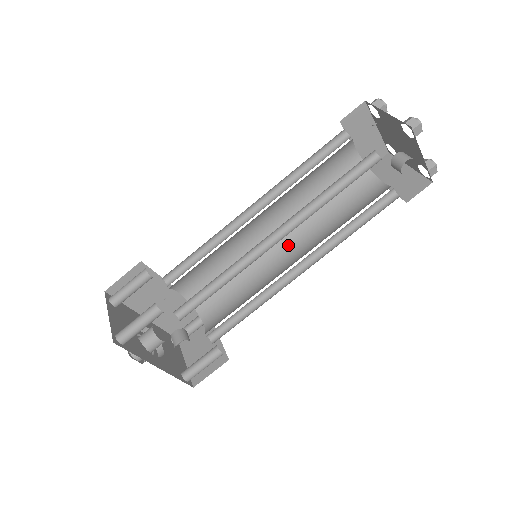
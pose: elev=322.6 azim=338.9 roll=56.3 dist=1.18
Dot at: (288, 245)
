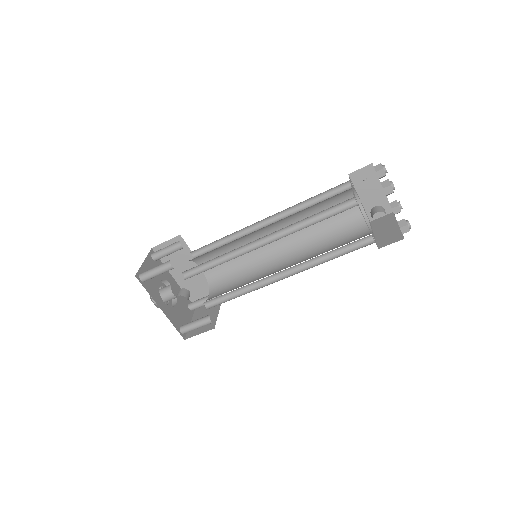
Dot at: (287, 259)
